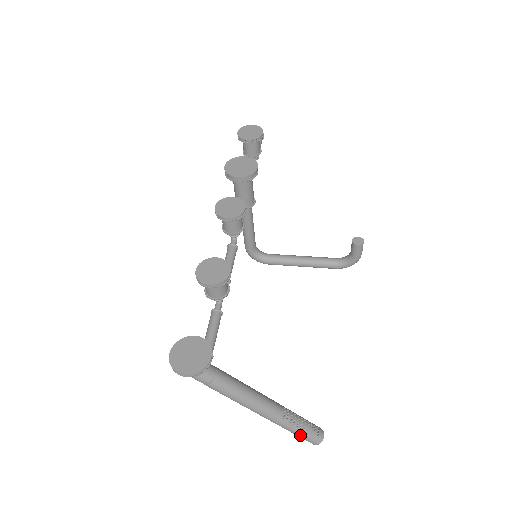
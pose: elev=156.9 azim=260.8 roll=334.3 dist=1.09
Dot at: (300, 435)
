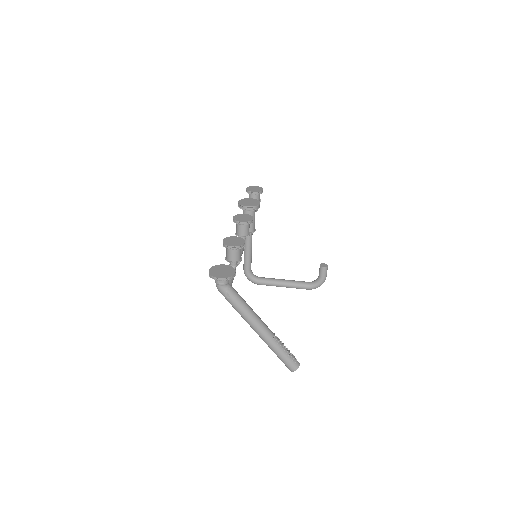
Dot at: (284, 358)
